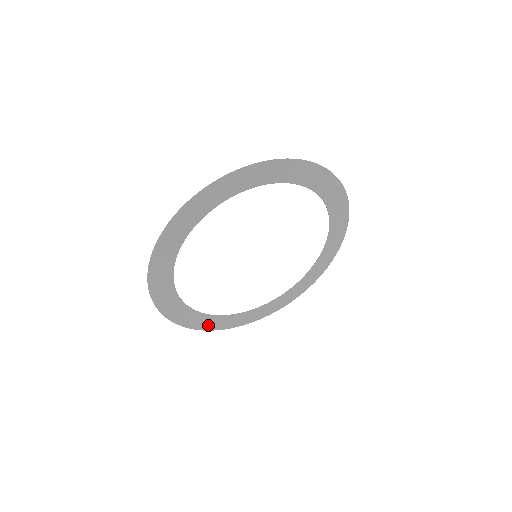
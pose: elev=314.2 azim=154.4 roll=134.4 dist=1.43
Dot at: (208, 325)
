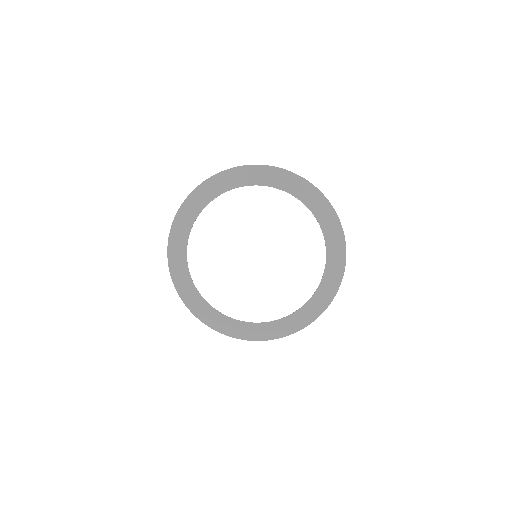
Dot at: (252, 334)
